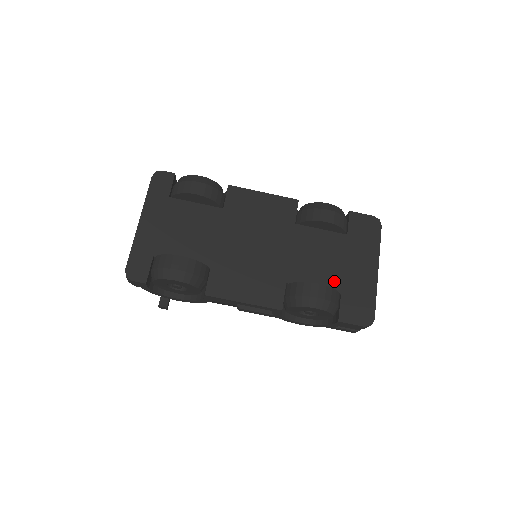
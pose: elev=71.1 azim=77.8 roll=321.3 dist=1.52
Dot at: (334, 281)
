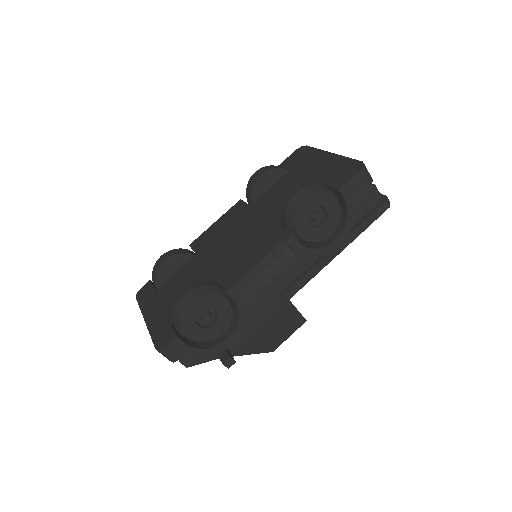
Dot at: occluded
